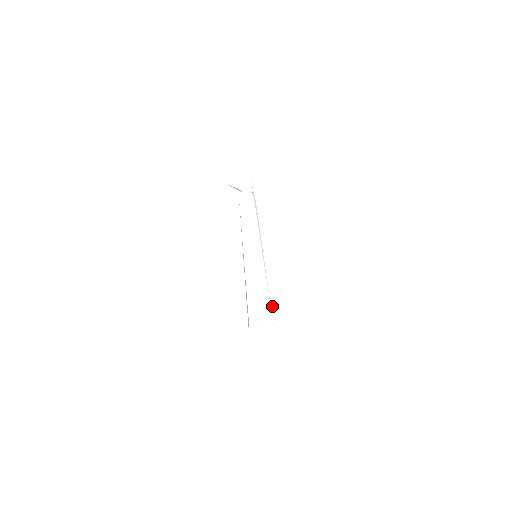
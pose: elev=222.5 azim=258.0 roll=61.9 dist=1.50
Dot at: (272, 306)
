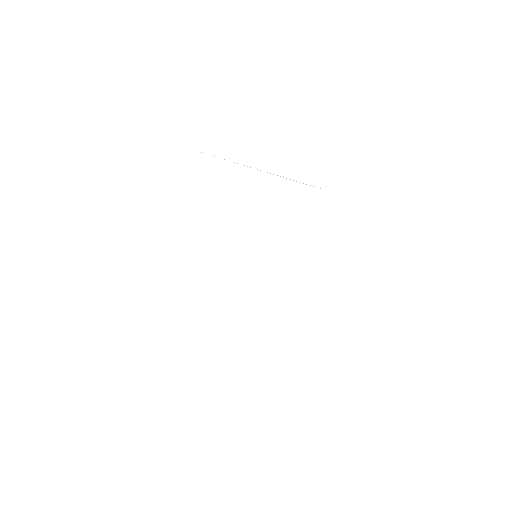
Dot at: occluded
